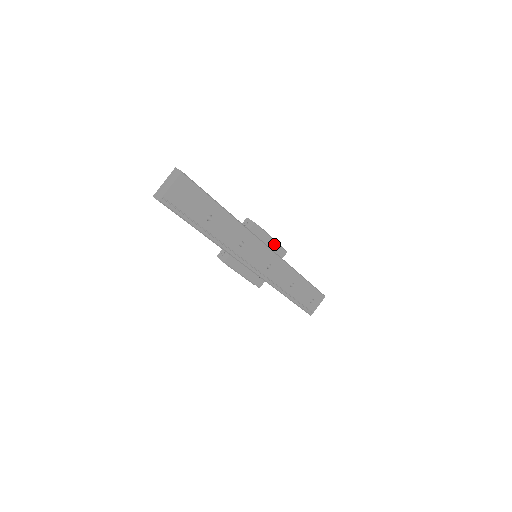
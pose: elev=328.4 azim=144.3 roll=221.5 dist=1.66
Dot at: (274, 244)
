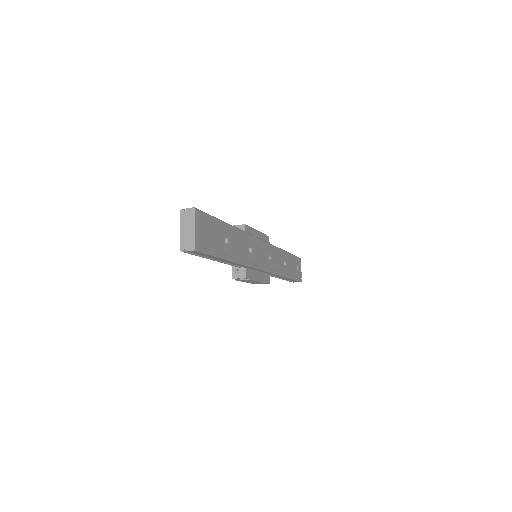
Dot at: (261, 236)
